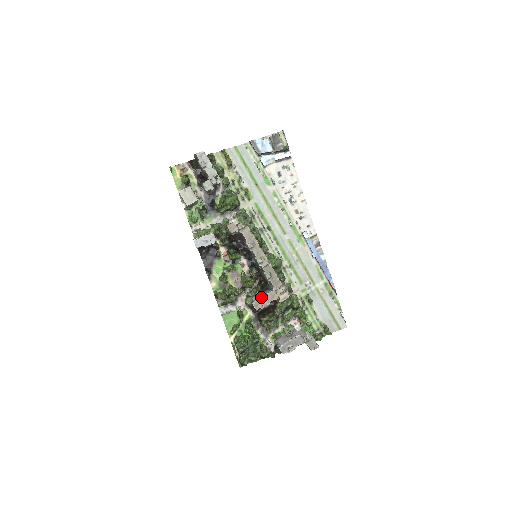
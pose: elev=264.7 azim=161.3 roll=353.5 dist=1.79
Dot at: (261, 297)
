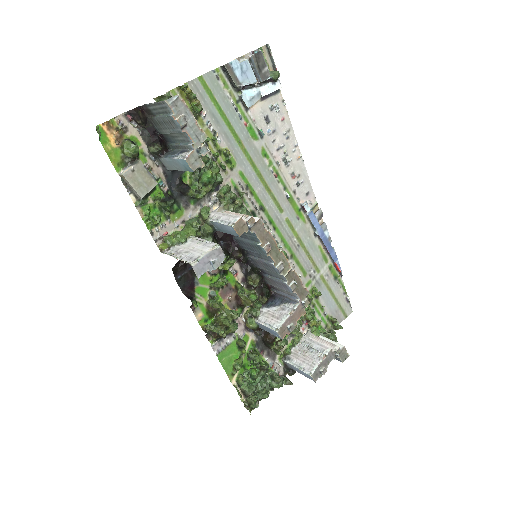
Dot at: (286, 319)
